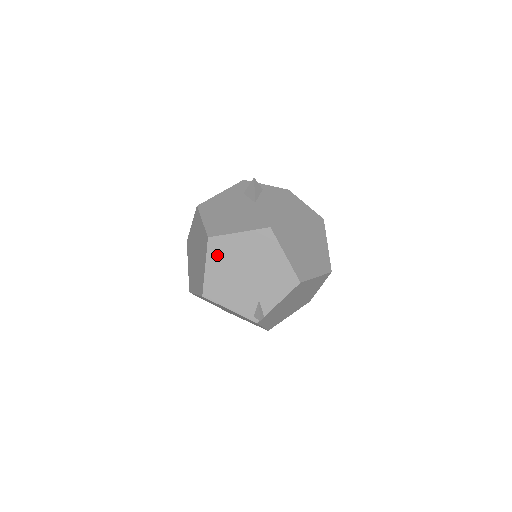
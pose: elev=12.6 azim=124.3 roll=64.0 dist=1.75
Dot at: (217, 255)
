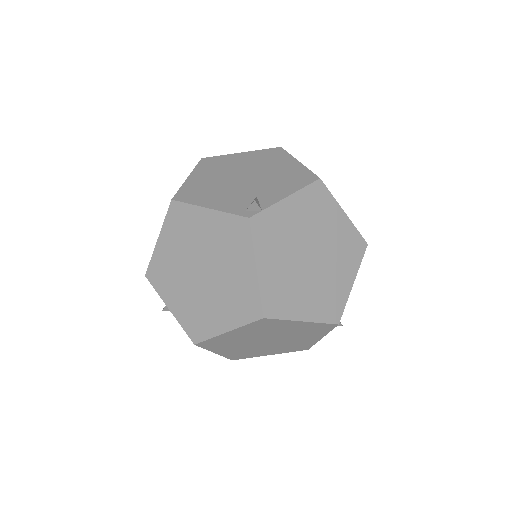
Dot at: (208, 168)
